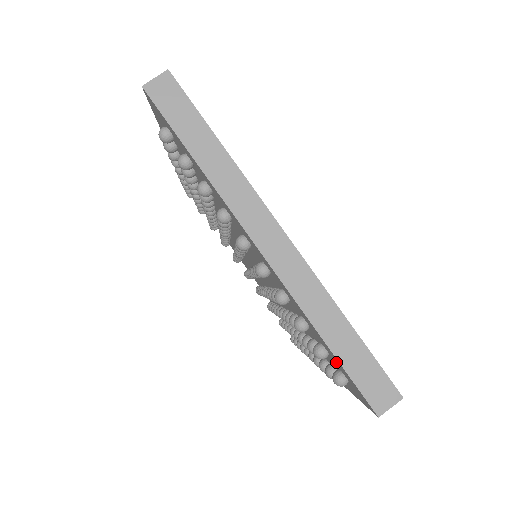
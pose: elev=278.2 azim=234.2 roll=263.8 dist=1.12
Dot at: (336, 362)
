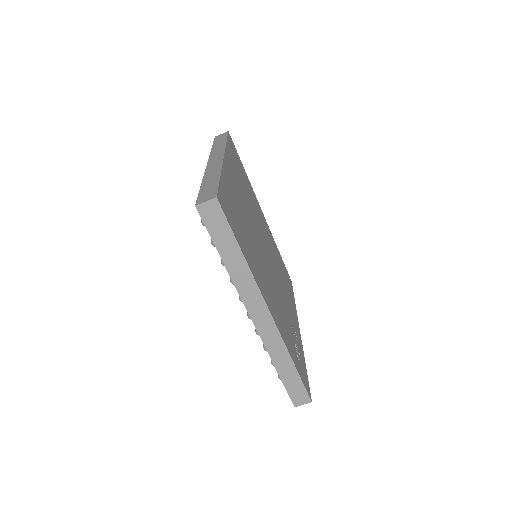
Dot at: occluded
